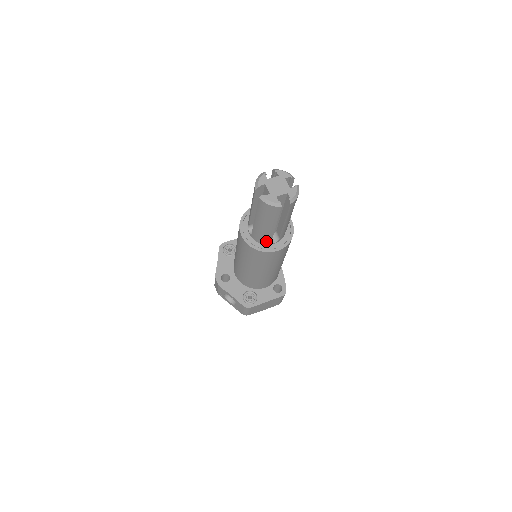
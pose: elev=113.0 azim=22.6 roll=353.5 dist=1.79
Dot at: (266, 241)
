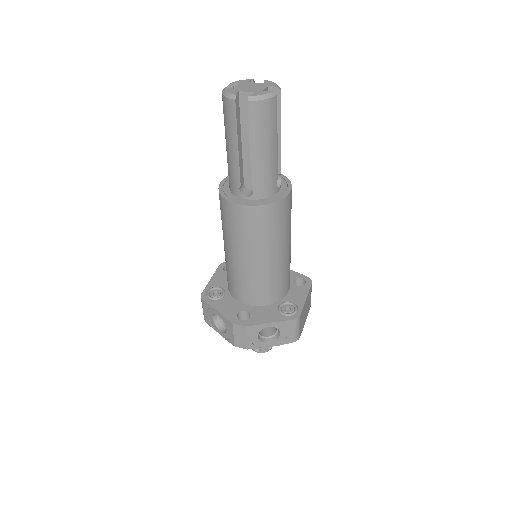
Dot at: (273, 187)
